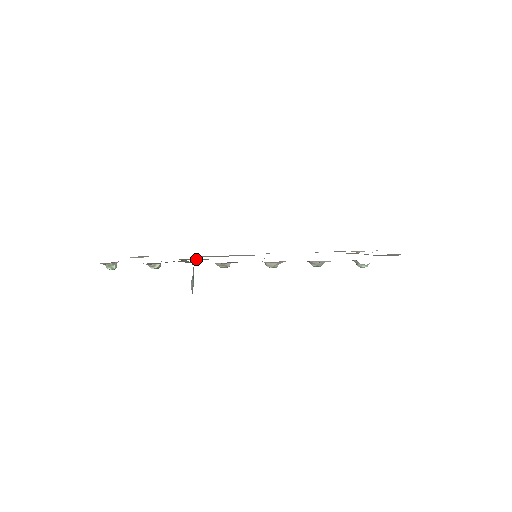
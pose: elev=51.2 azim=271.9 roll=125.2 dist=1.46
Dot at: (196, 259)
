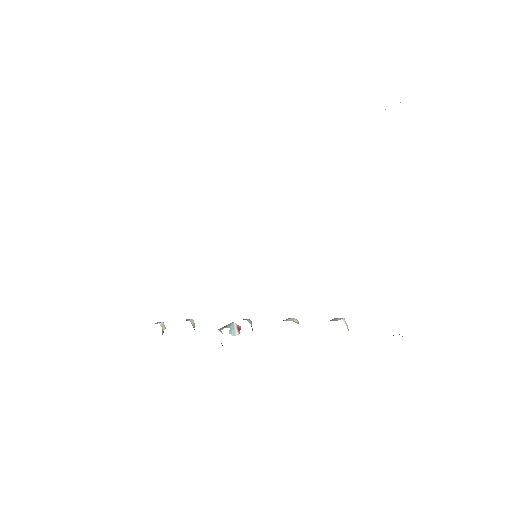
Dot at: occluded
